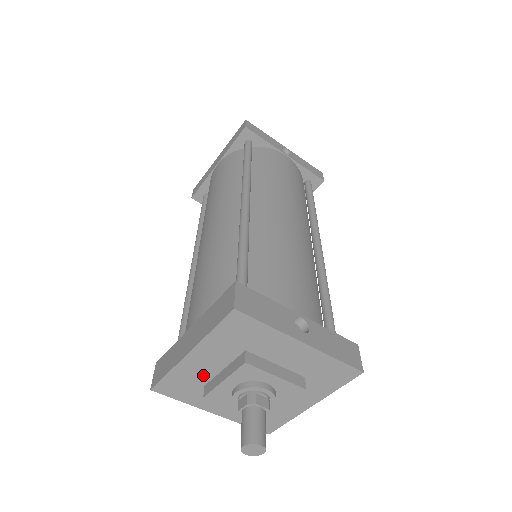
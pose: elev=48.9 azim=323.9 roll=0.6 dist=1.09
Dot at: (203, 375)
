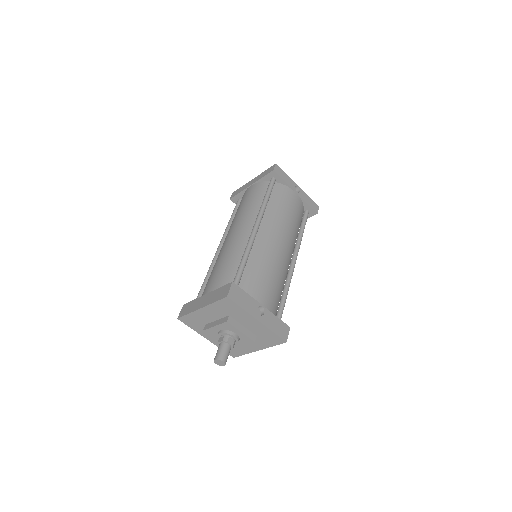
Dot at: (206, 320)
